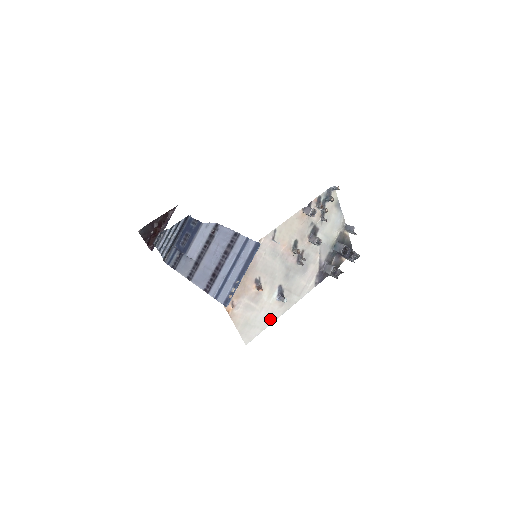
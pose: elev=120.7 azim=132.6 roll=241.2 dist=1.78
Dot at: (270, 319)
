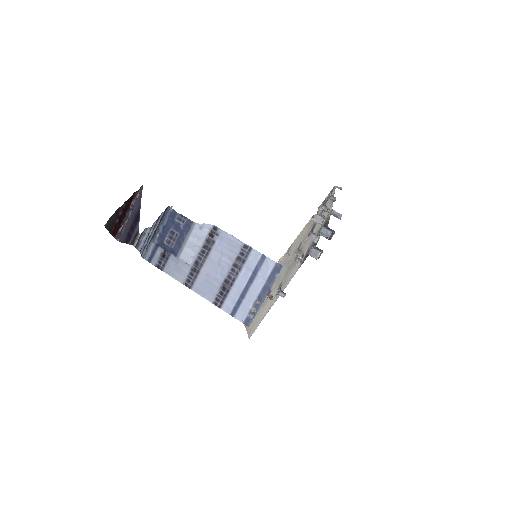
Dot at: (268, 310)
